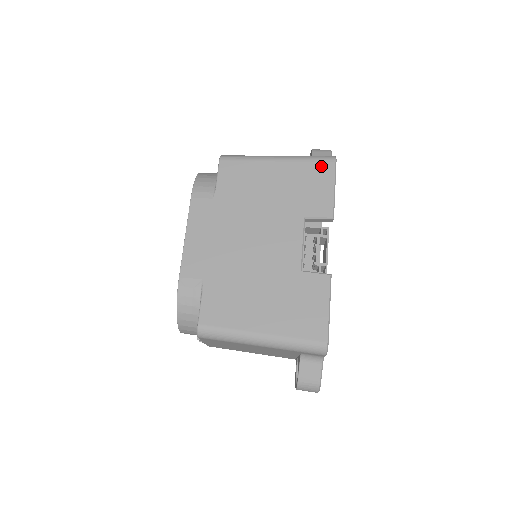
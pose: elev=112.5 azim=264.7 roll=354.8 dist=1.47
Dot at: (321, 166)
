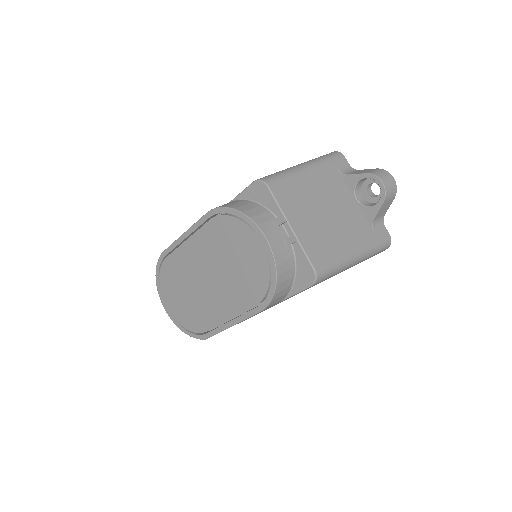
Dot at: occluded
